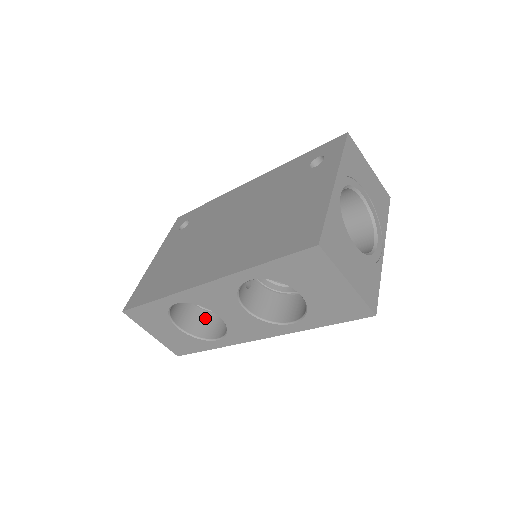
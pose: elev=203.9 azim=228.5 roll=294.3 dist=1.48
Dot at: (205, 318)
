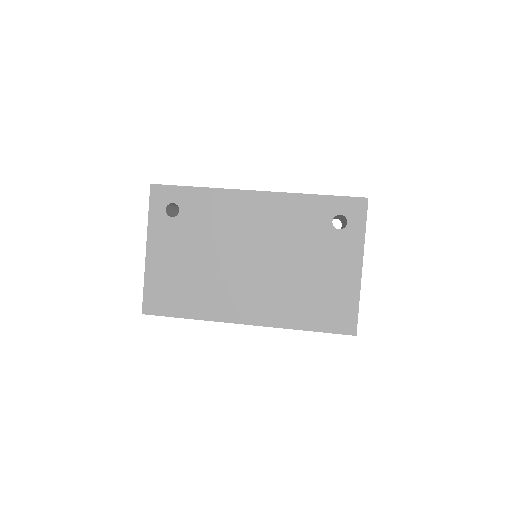
Dot at: occluded
